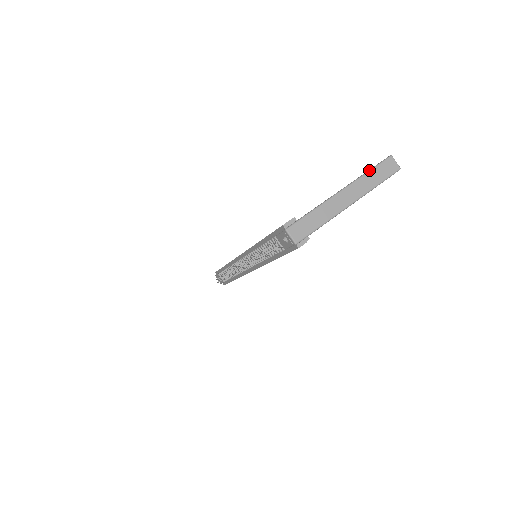
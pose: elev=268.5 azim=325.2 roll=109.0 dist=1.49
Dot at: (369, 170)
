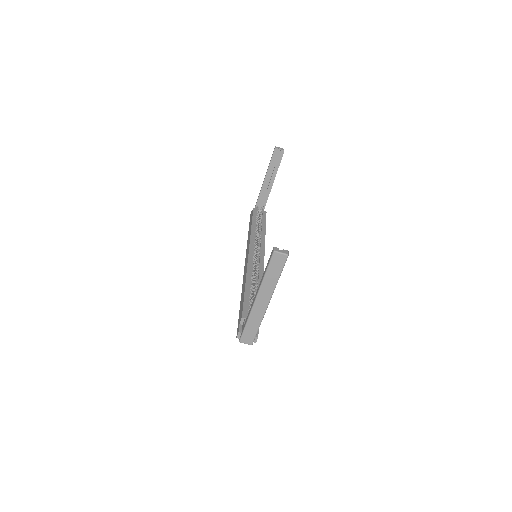
Dot at: (265, 274)
